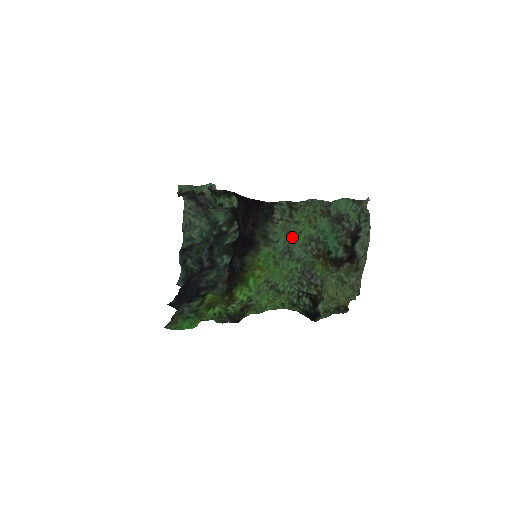
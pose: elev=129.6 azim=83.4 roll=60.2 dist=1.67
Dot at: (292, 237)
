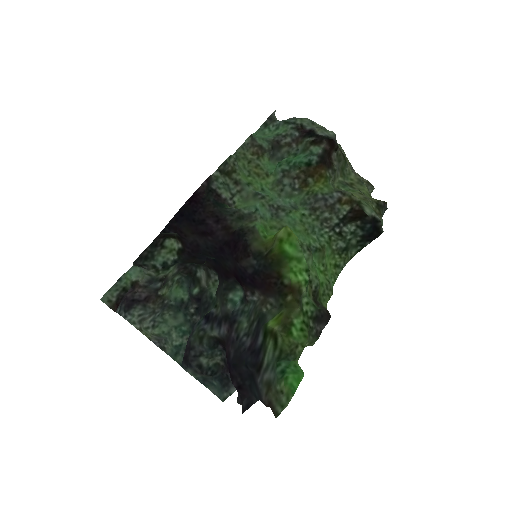
Dot at: (262, 195)
